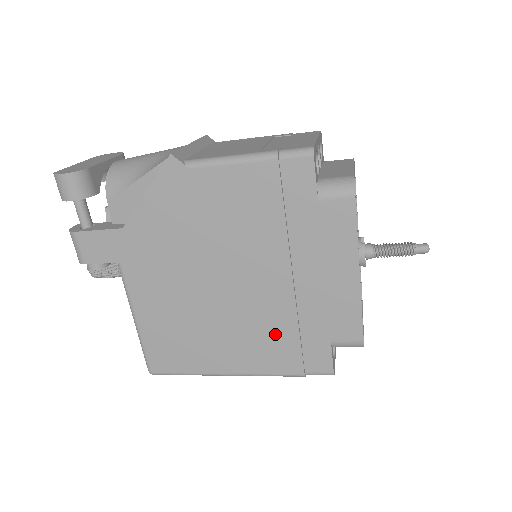
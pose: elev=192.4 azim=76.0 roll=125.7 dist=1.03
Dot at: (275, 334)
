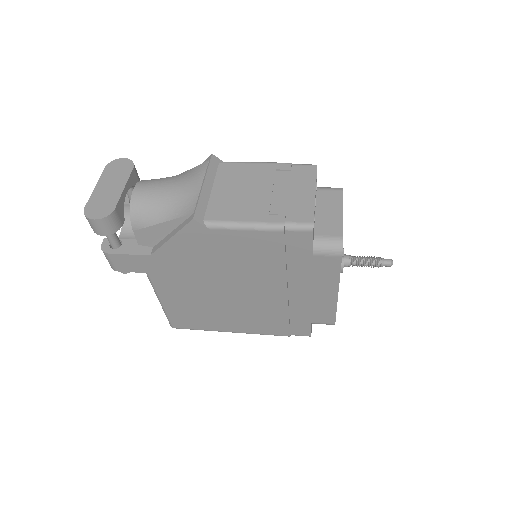
Dot at: (271, 317)
